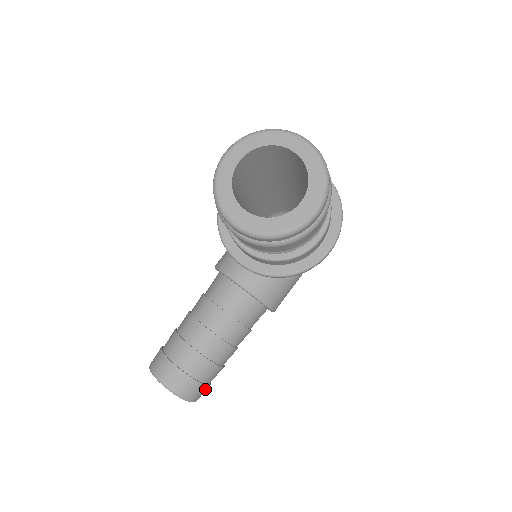
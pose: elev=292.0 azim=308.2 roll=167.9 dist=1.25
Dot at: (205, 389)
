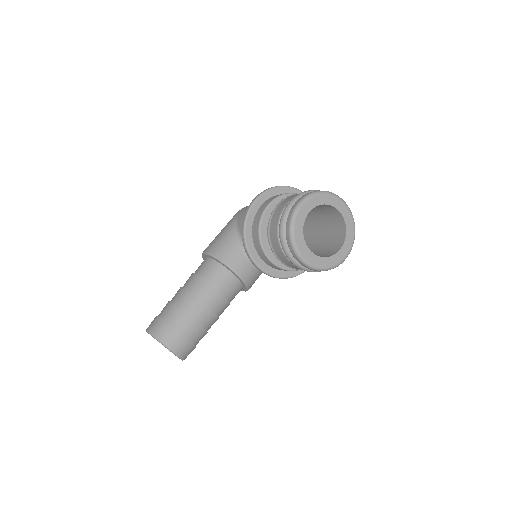
Dot at: occluded
